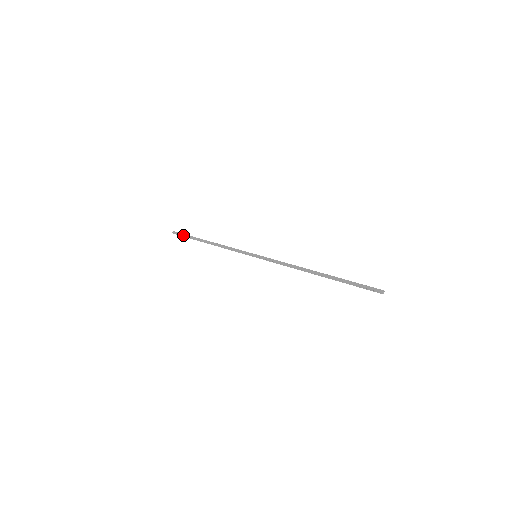
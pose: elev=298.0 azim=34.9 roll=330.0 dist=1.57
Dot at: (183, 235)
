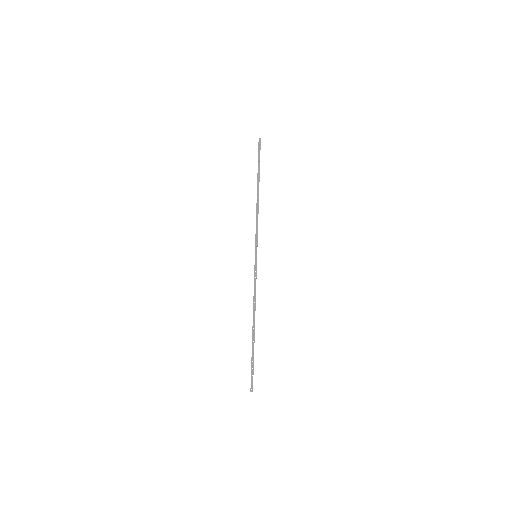
Dot at: (259, 155)
